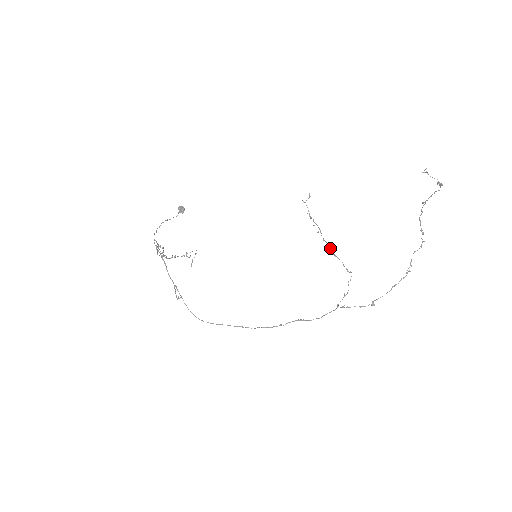
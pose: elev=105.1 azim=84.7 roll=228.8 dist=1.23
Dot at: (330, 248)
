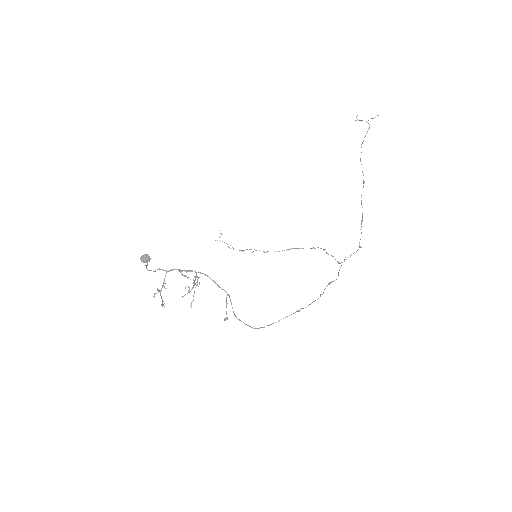
Dot at: (278, 251)
